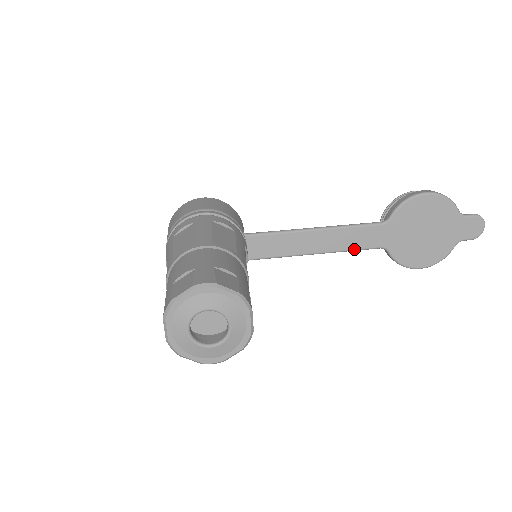
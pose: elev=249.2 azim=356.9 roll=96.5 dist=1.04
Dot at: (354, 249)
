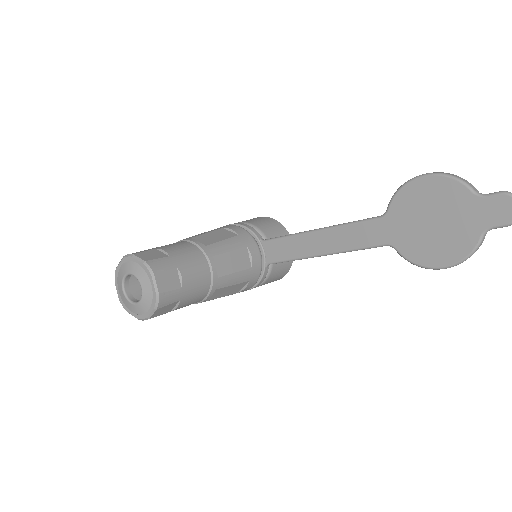
Dot at: (357, 248)
